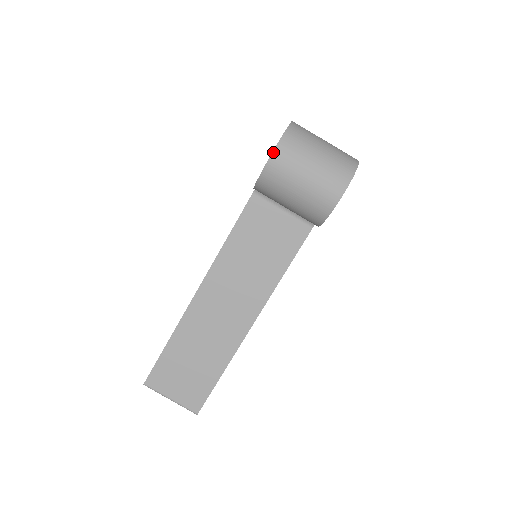
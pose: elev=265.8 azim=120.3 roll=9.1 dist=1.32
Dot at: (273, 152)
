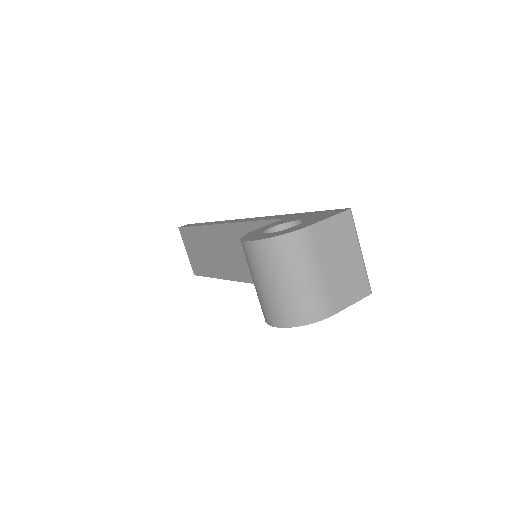
Dot at: (249, 242)
